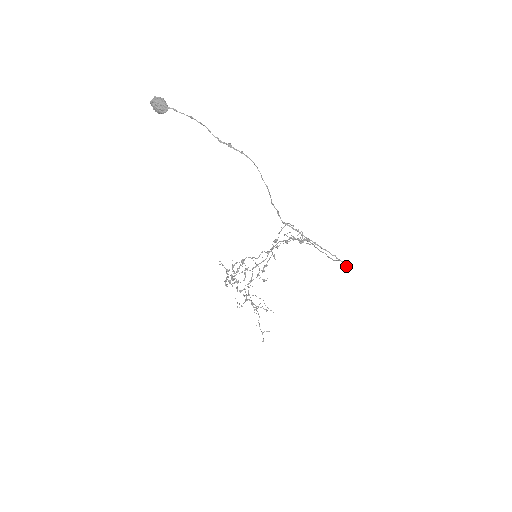
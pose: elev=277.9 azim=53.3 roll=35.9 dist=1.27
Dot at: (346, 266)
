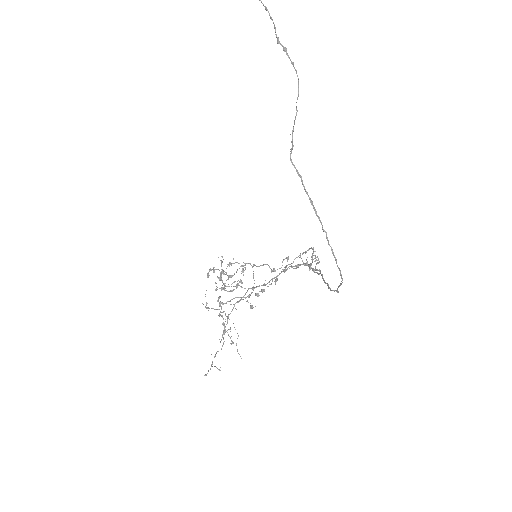
Dot at: (338, 286)
